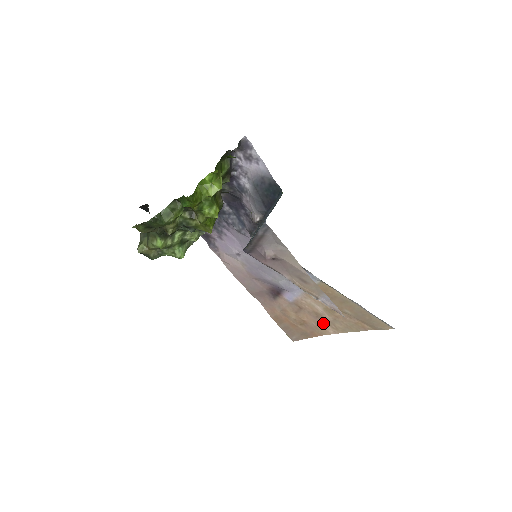
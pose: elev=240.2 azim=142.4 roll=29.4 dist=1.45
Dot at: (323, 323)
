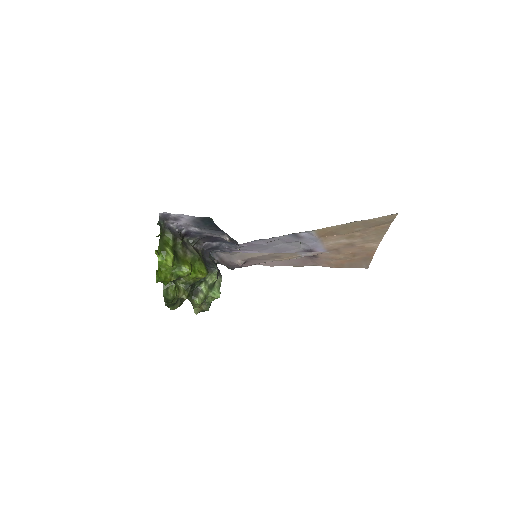
Dot at: (362, 245)
